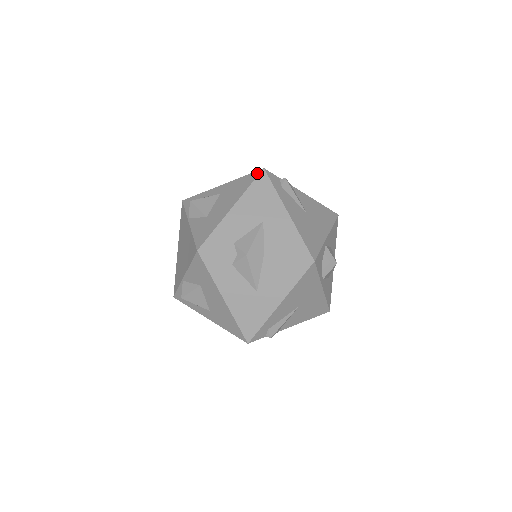
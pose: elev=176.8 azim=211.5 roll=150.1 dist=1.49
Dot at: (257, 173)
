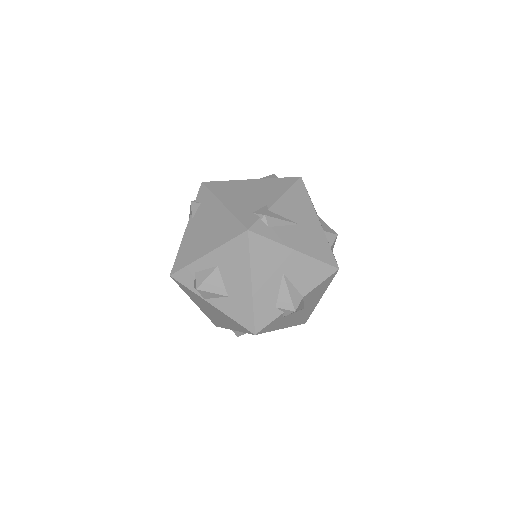
Dot at: (245, 238)
